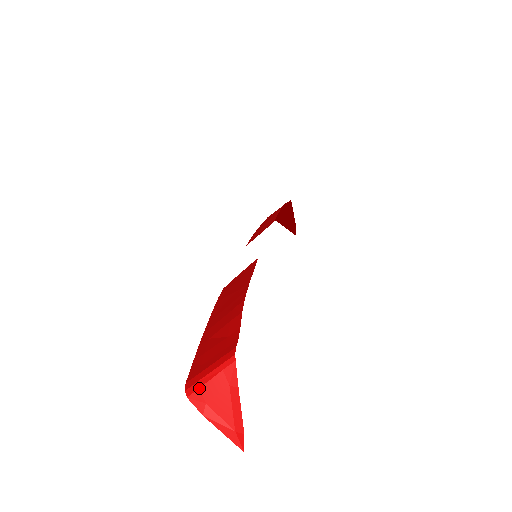
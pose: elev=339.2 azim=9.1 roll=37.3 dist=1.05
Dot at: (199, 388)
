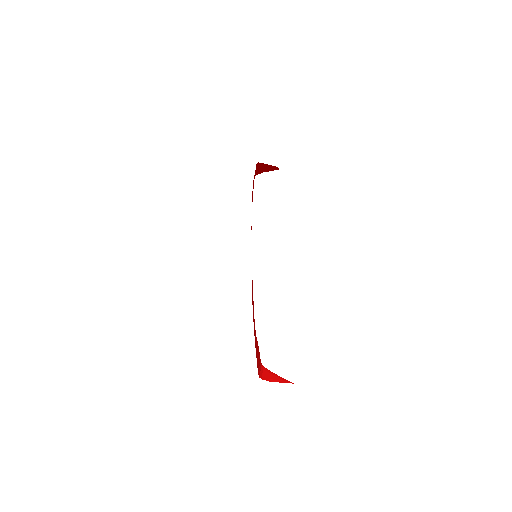
Dot at: (262, 376)
